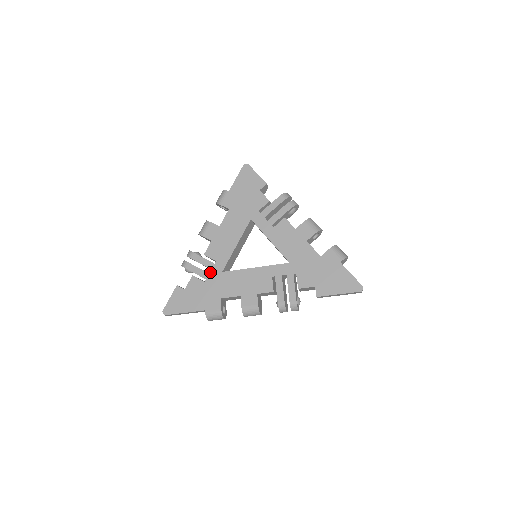
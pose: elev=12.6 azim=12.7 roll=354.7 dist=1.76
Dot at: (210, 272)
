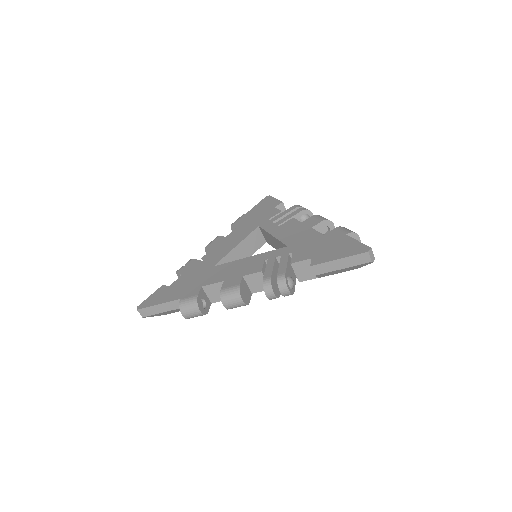
Dot at: (201, 269)
